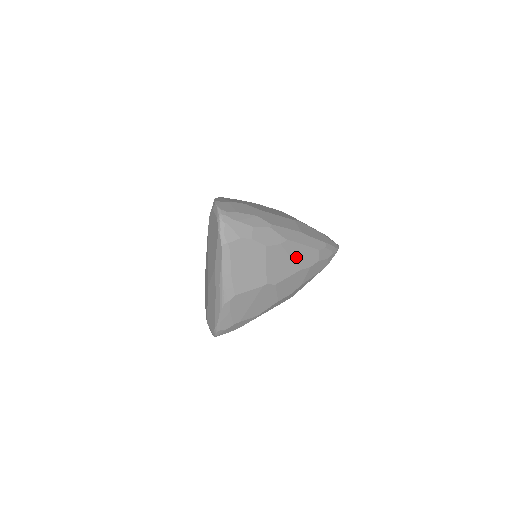
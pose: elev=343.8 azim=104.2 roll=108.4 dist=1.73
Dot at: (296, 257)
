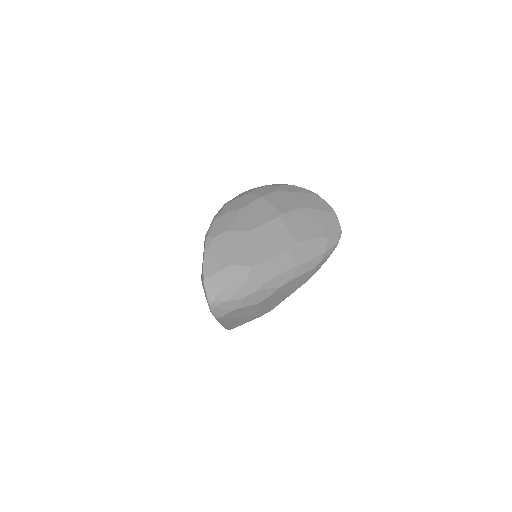
Dot at: (290, 288)
